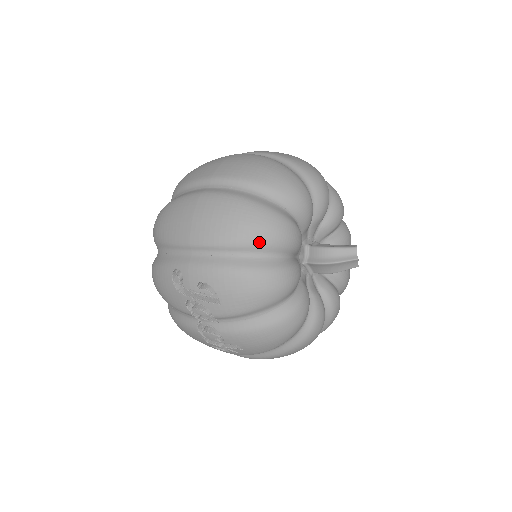
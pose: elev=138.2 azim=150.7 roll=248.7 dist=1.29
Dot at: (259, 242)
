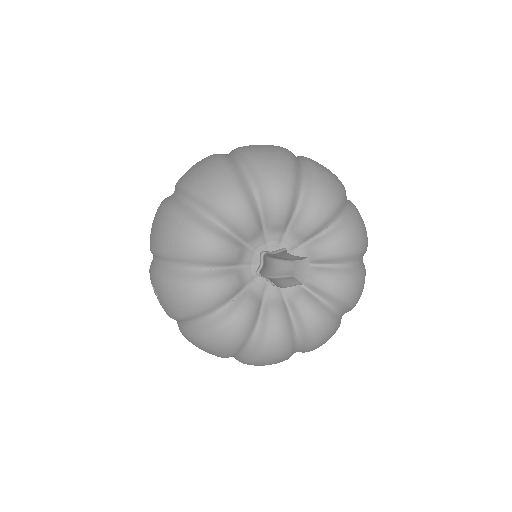
Dot at: (175, 253)
